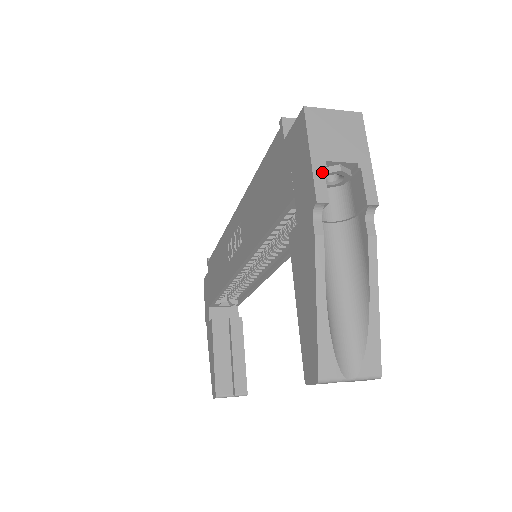
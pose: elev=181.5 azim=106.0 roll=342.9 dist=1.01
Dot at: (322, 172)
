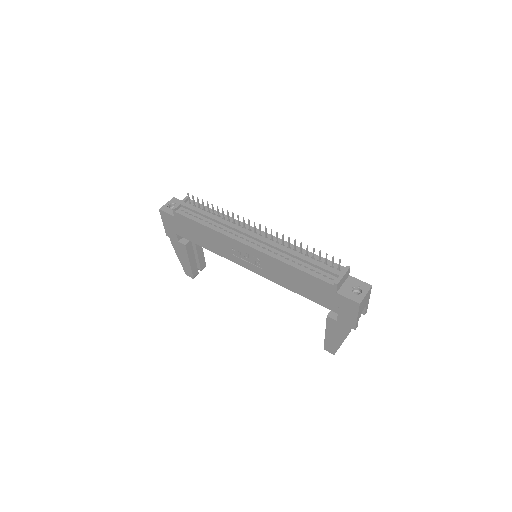
Dot at: (358, 320)
